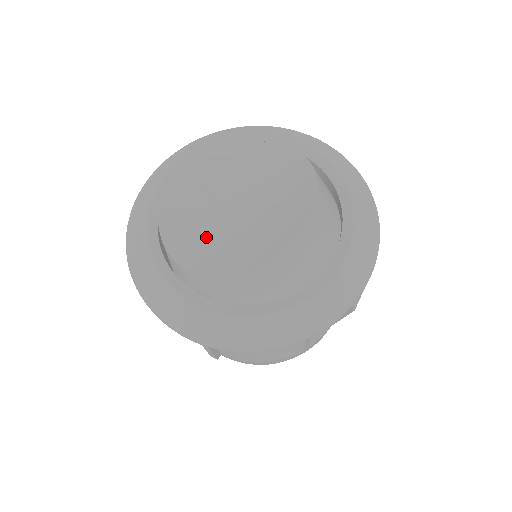
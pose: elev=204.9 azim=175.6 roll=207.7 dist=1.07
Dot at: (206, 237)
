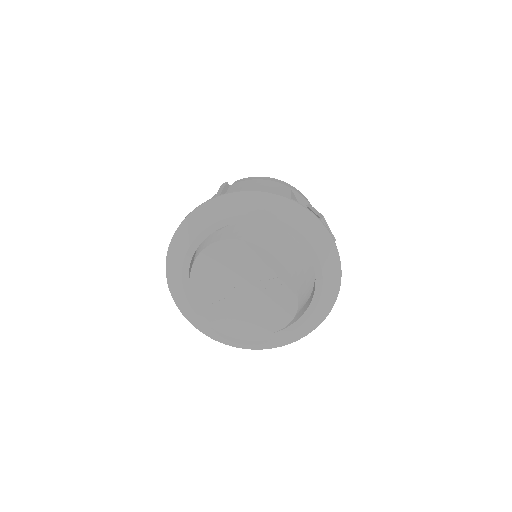
Dot at: (252, 316)
